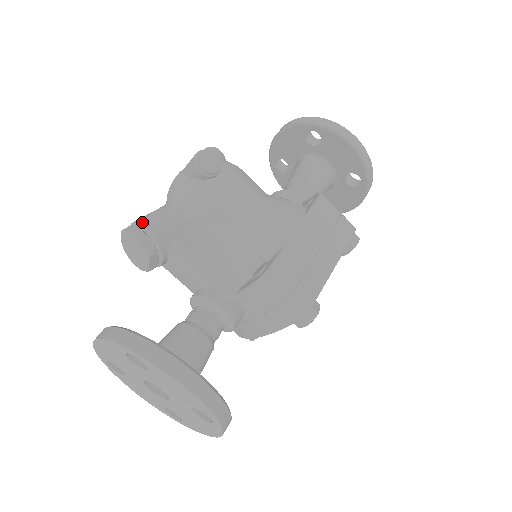
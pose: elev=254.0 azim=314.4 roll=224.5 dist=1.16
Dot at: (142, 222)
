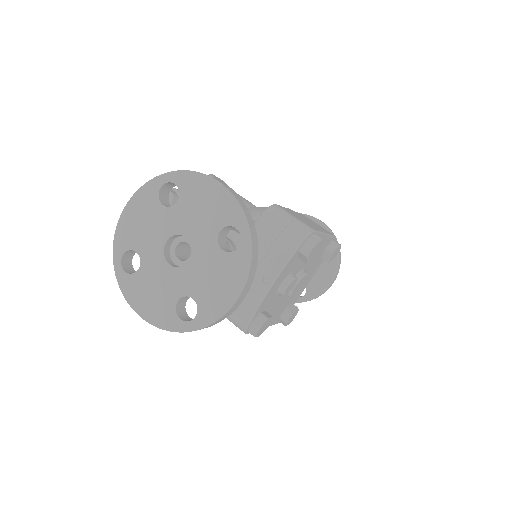
Dot at: occluded
